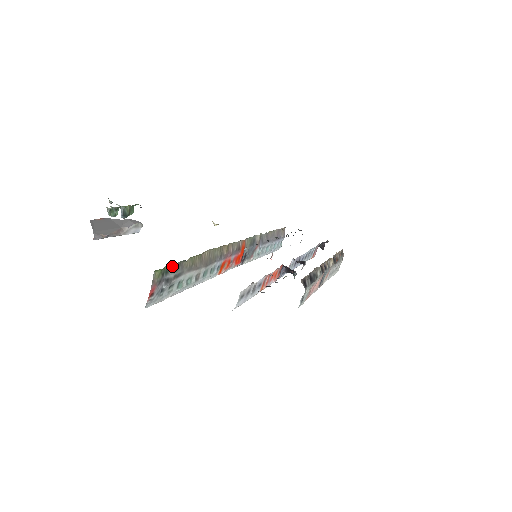
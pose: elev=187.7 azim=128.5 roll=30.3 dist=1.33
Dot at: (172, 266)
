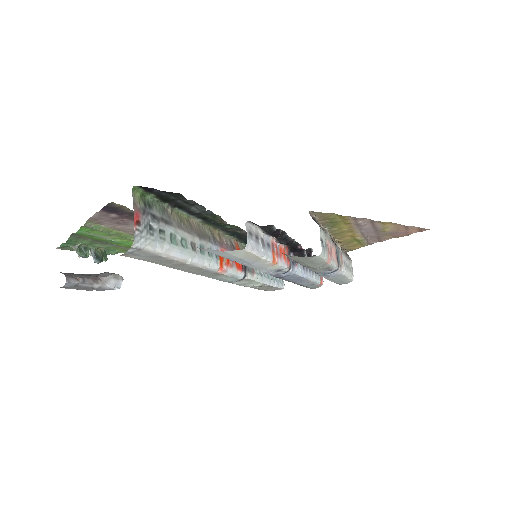
Dot at: (154, 203)
